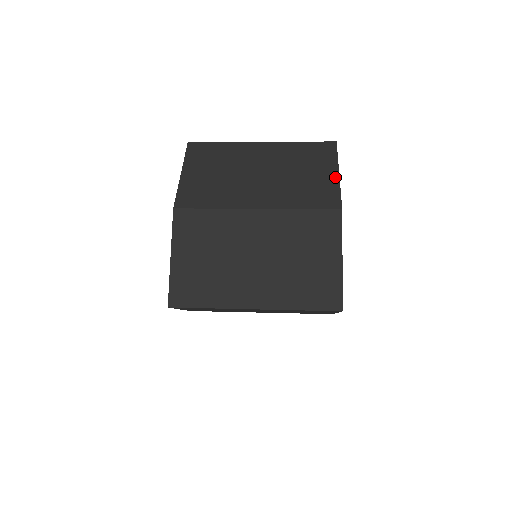
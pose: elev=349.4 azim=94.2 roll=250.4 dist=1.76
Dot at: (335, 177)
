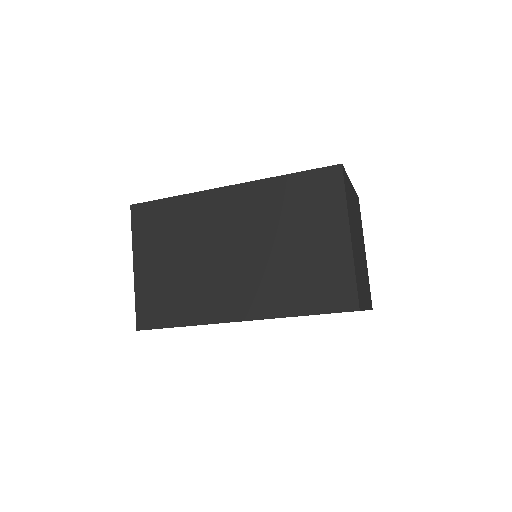
Dot at: occluded
